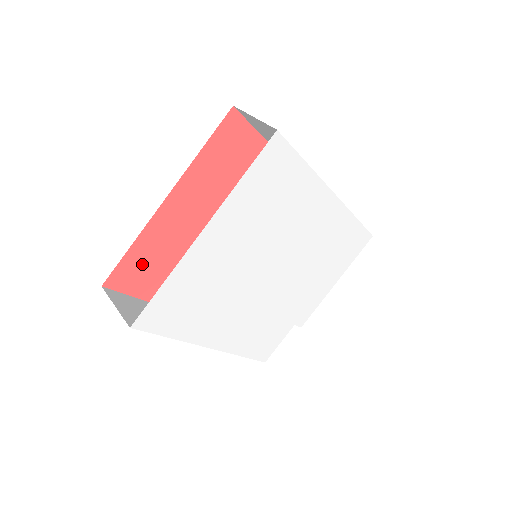
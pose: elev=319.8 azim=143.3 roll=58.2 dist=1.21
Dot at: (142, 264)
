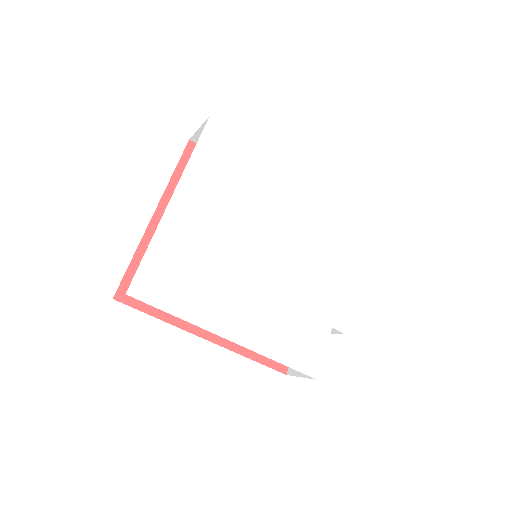
Dot at: occluded
